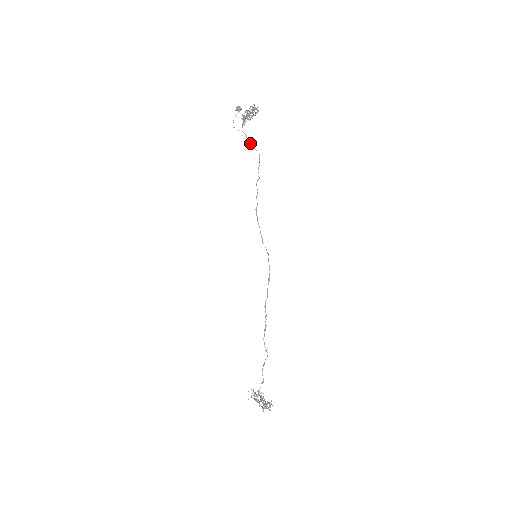
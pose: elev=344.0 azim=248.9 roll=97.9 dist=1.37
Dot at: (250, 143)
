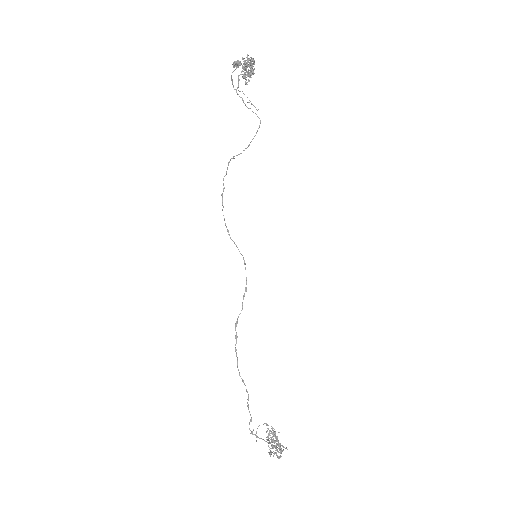
Dot at: (247, 107)
